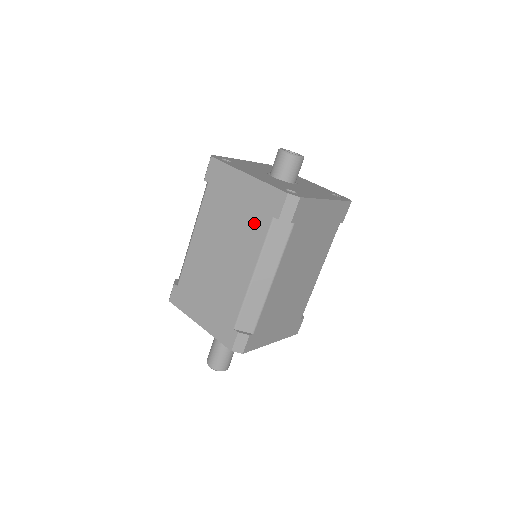
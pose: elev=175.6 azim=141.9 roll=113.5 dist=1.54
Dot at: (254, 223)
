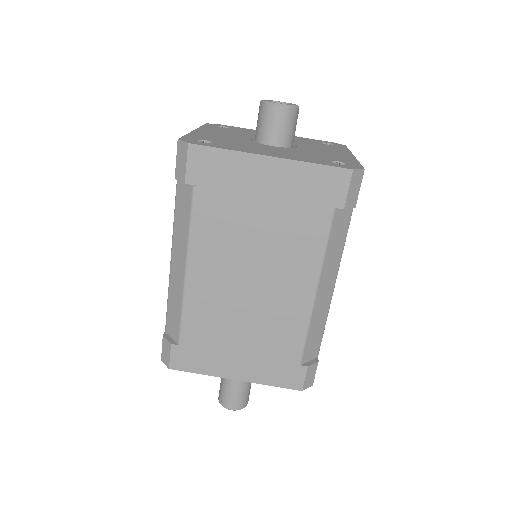
Dot at: (302, 224)
